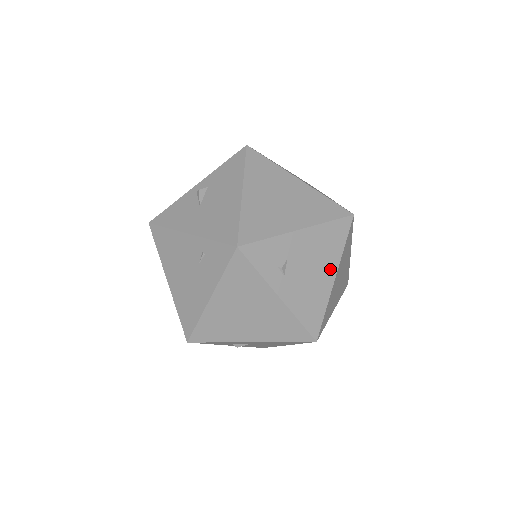
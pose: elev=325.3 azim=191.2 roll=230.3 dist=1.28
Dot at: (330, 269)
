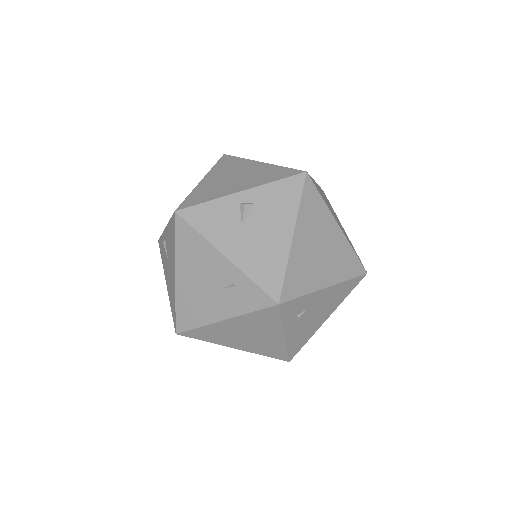
Dot at: (328, 313)
